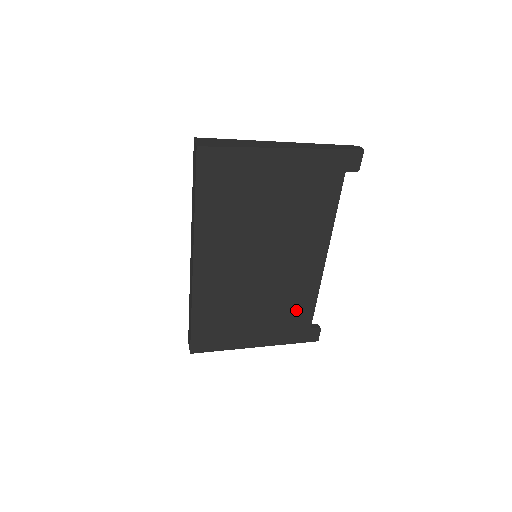
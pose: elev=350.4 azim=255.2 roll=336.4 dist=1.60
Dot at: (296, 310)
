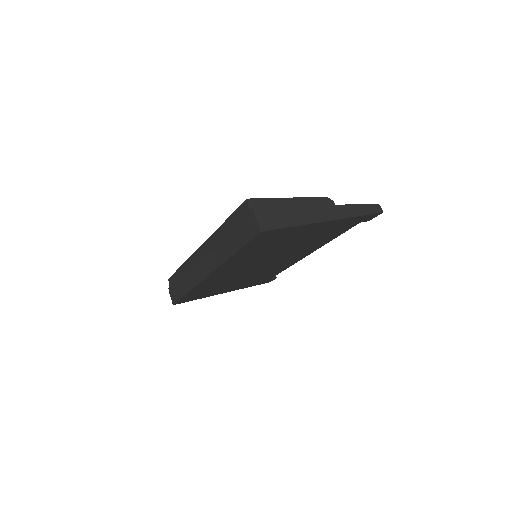
Dot at: (267, 275)
